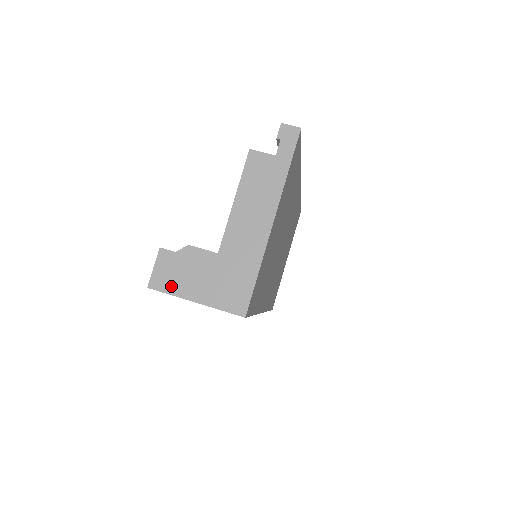
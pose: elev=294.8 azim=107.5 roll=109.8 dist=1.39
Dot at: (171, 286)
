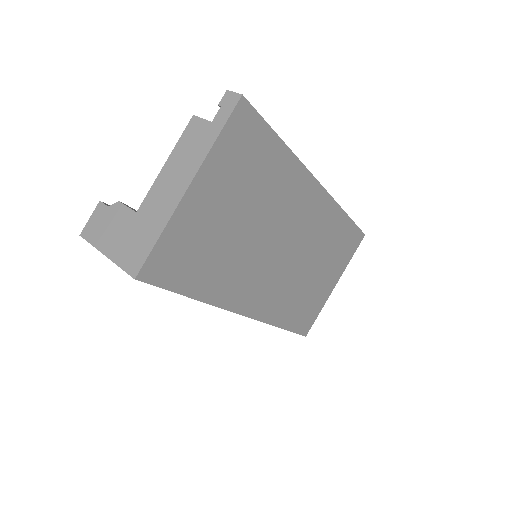
Dot at: (95, 237)
